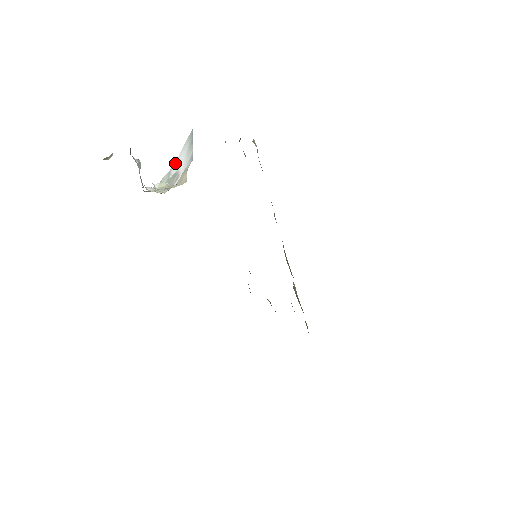
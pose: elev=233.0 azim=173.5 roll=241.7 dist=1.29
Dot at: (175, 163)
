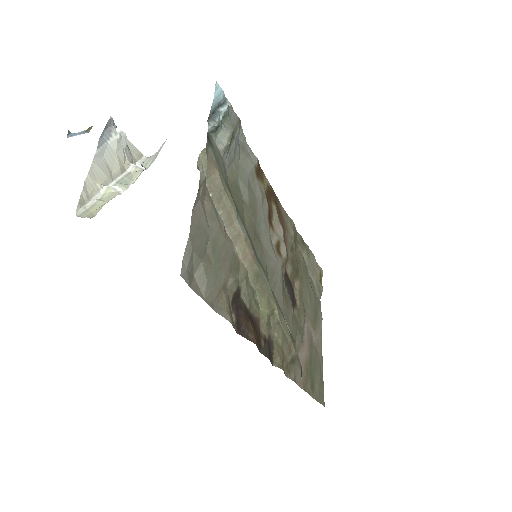
Dot at: occluded
